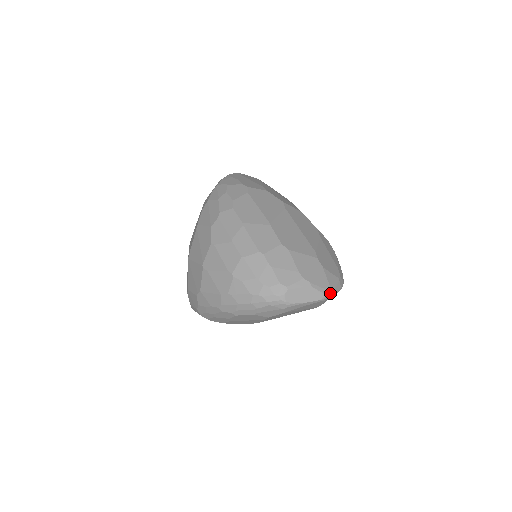
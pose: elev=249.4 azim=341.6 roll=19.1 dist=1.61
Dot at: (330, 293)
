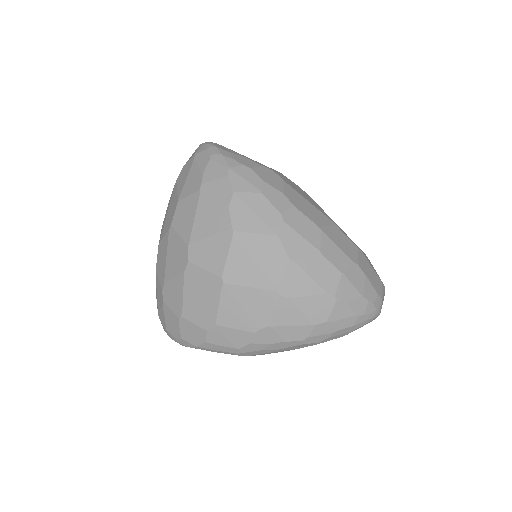
Dot at: occluded
